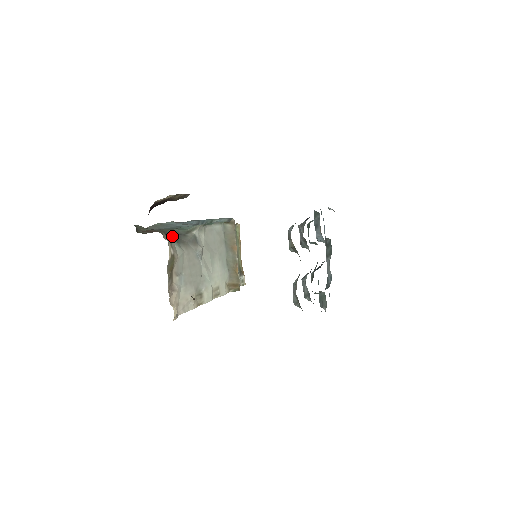
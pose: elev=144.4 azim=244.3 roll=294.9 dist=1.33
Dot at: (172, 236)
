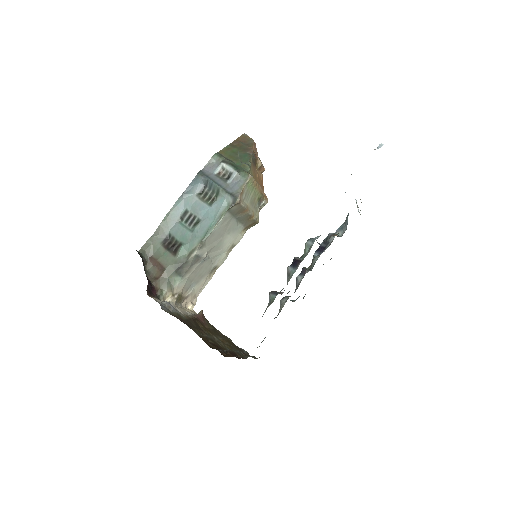
Dot at: (175, 273)
